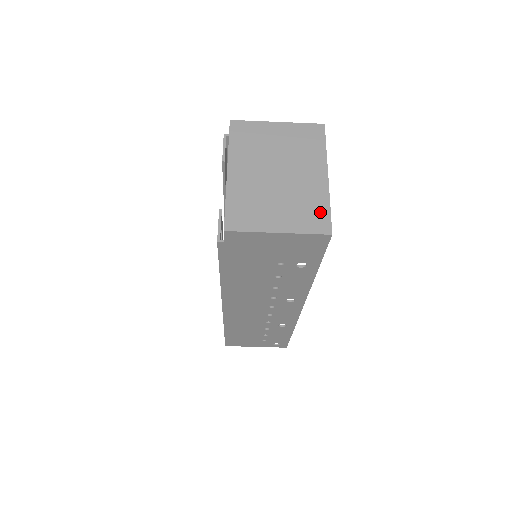
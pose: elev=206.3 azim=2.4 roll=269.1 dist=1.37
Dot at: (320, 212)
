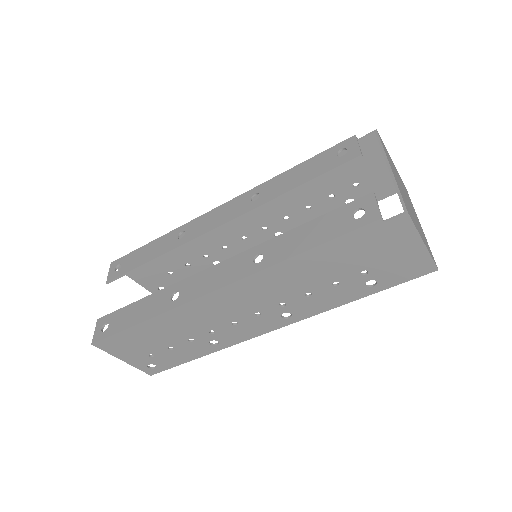
Dot at: (429, 248)
